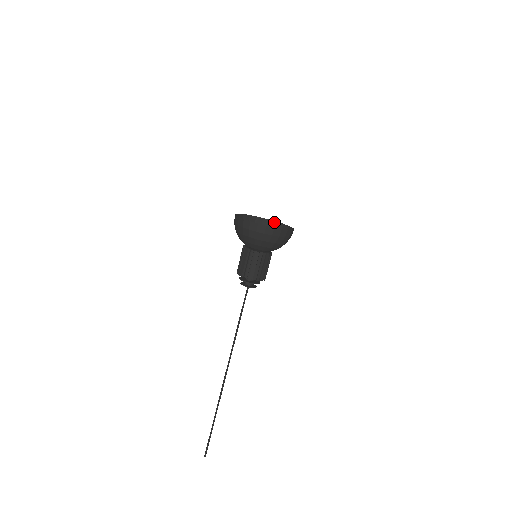
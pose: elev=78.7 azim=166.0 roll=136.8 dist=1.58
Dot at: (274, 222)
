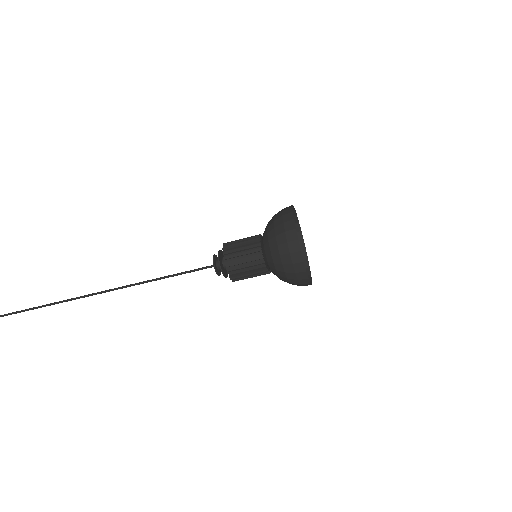
Dot at: (306, 255)
